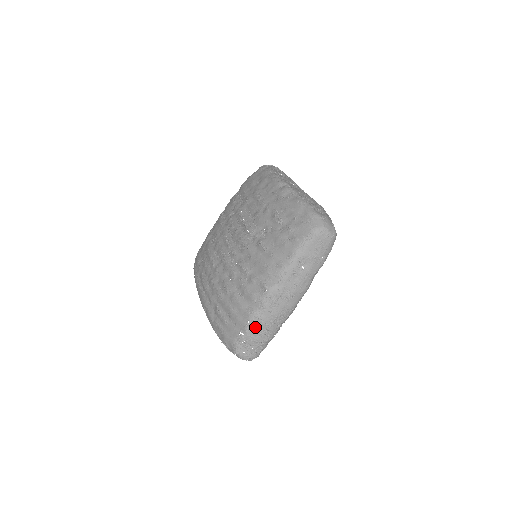
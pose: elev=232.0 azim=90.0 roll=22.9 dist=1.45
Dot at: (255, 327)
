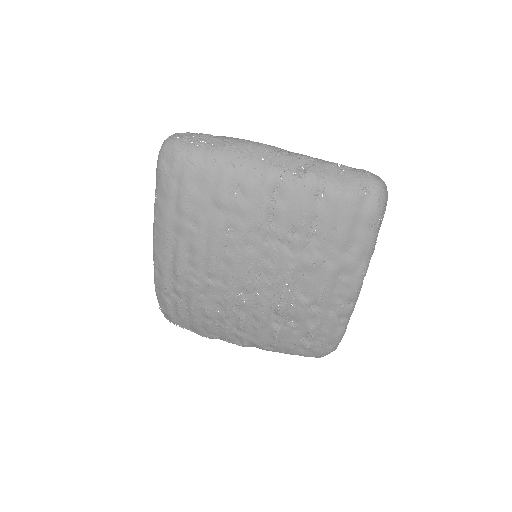
Dot at: occluded
